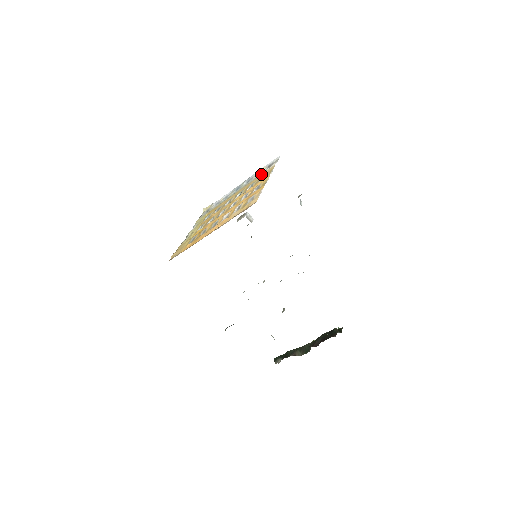
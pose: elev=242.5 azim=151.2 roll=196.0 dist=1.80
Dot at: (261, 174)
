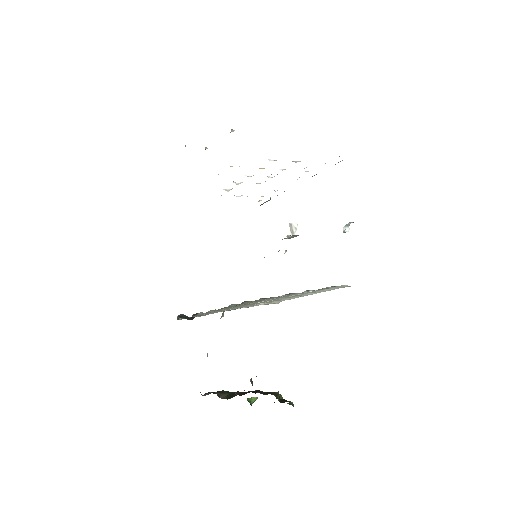
Dot at: occluded
